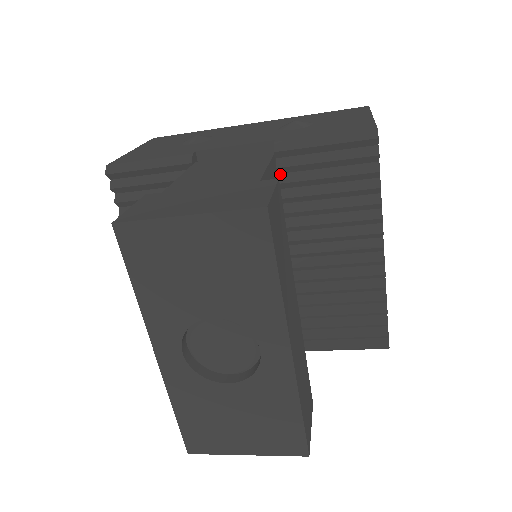
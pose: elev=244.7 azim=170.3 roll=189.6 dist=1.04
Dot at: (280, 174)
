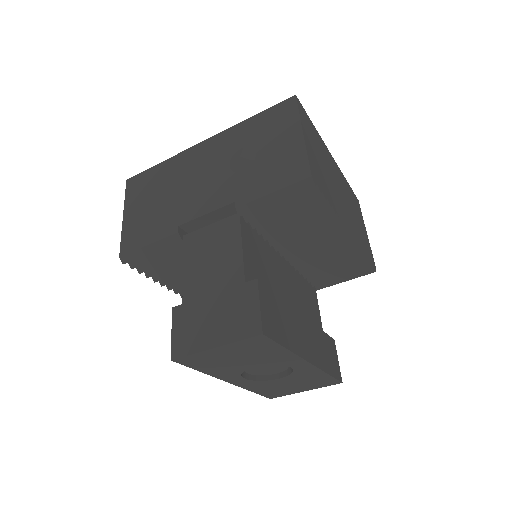
Dot at: occluded
